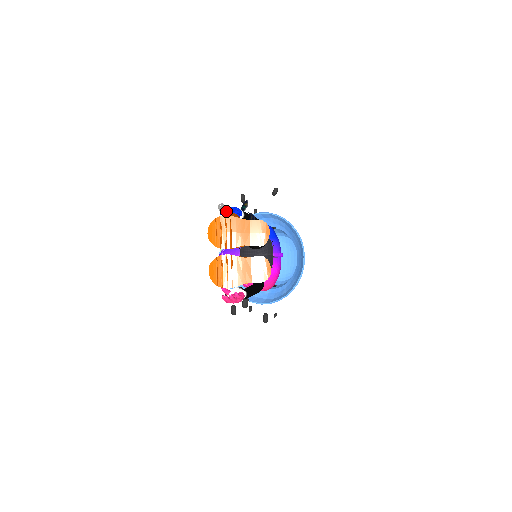
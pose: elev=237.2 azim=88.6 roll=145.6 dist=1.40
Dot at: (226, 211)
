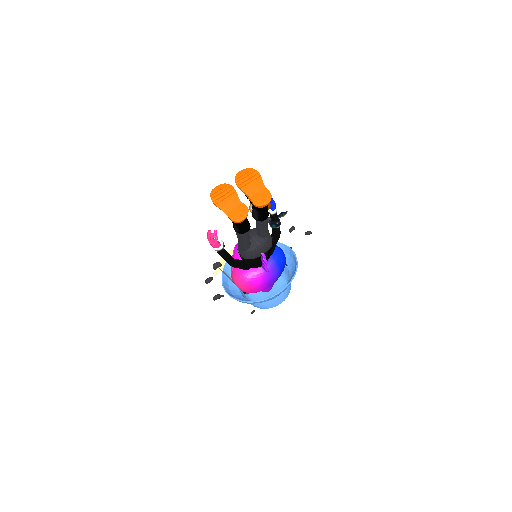
Dot at: occluded
